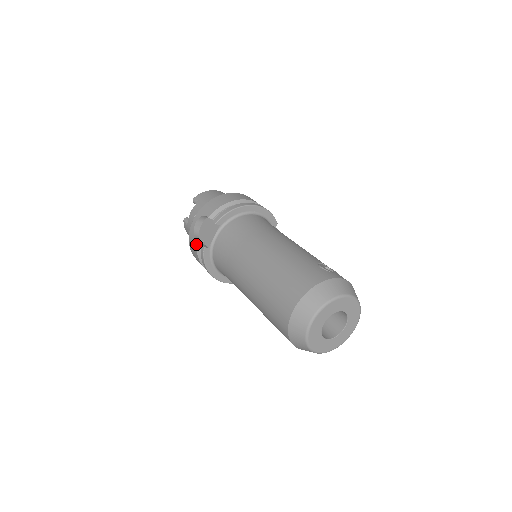
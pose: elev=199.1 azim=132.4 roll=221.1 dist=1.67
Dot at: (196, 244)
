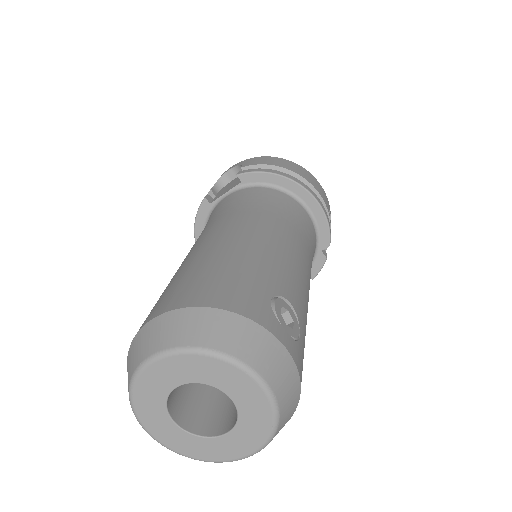
Dot at: occluded
